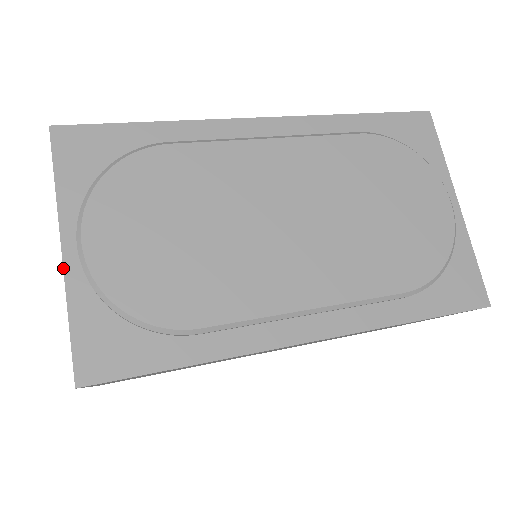
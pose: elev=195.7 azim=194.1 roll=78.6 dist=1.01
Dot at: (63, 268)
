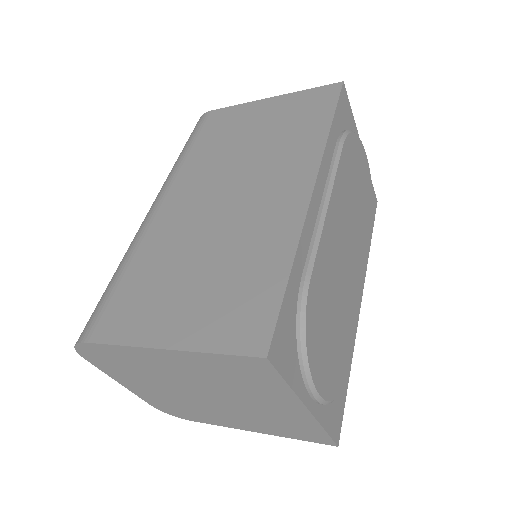
Dot at: (314, 417)
